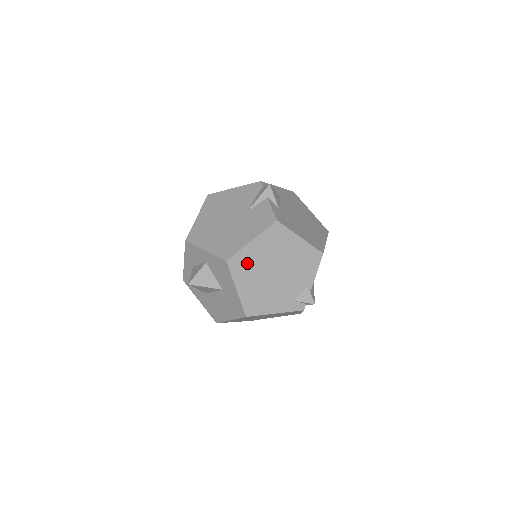
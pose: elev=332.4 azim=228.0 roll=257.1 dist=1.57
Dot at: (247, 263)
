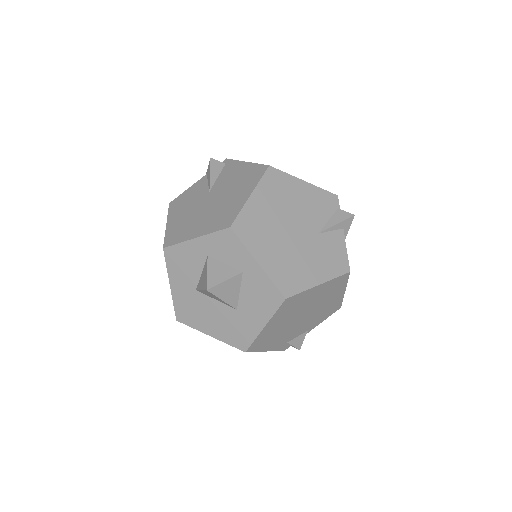
Dot at: (296, 304)
